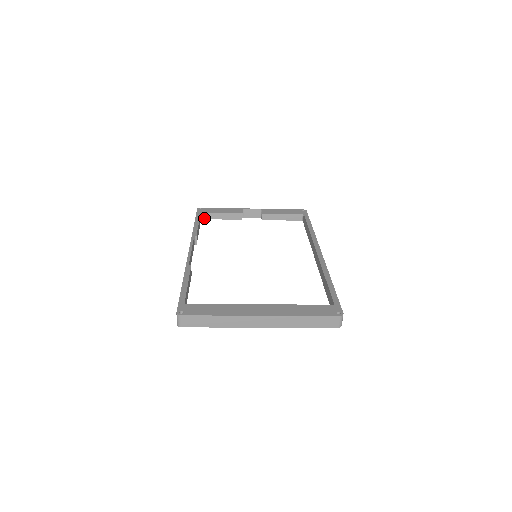
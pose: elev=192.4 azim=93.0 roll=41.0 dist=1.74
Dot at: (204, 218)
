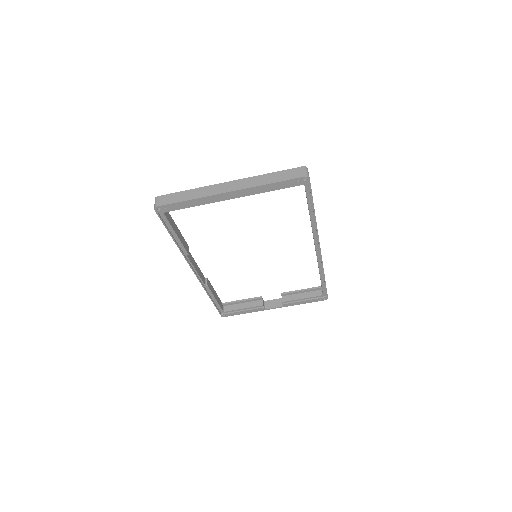
Dot at: (226, 311)
